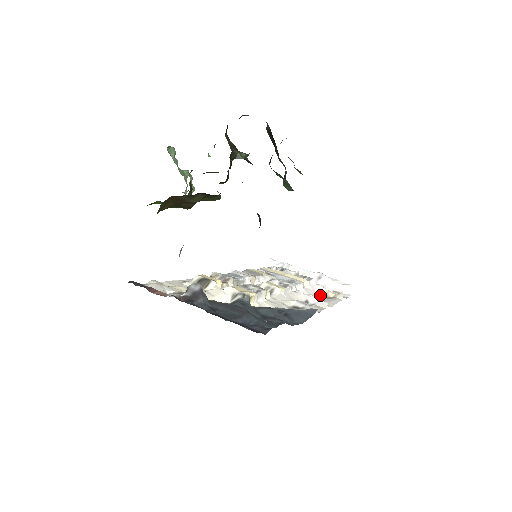
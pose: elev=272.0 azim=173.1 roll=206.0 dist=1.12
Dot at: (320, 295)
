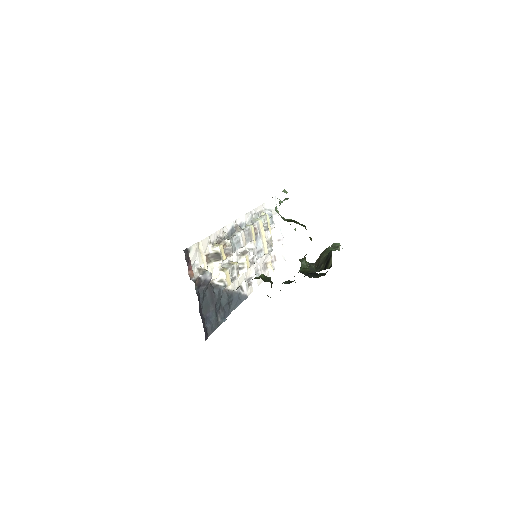
Dot at: (264, 262)
